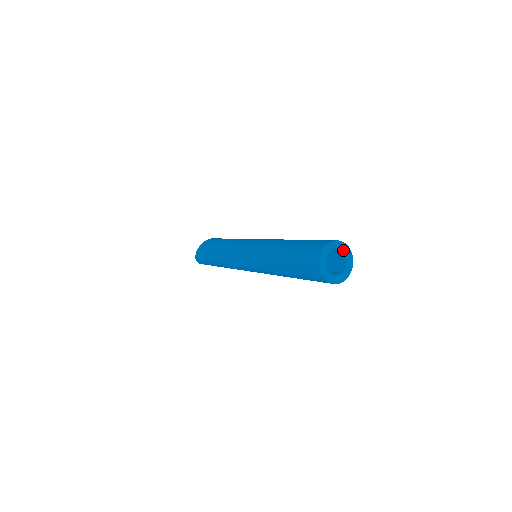
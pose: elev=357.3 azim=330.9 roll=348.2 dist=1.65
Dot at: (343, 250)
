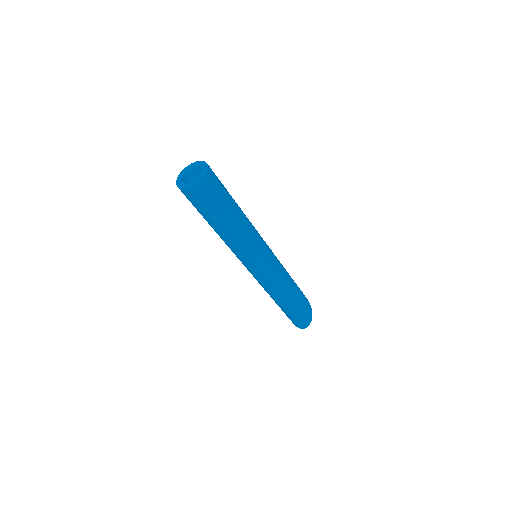
Dot at: (202, 167)
